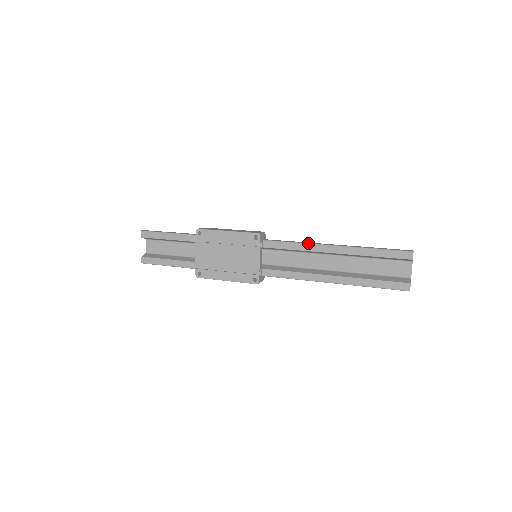
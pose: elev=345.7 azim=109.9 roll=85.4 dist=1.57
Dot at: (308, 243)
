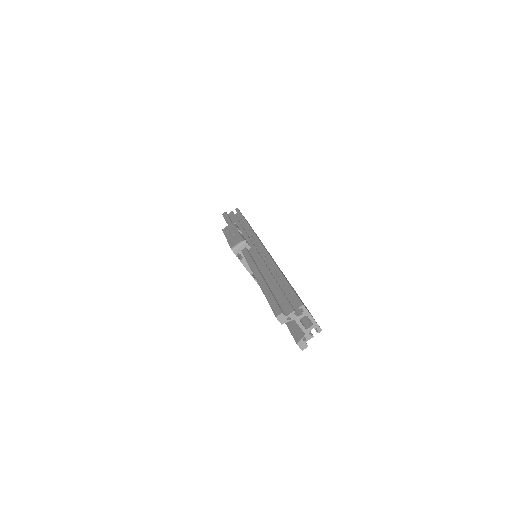
Dot at: (250, 267)
